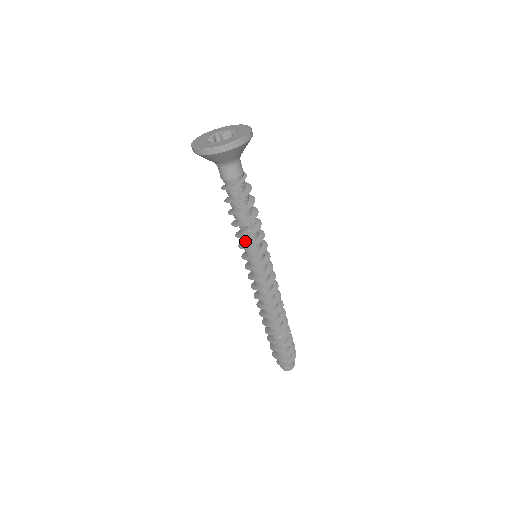
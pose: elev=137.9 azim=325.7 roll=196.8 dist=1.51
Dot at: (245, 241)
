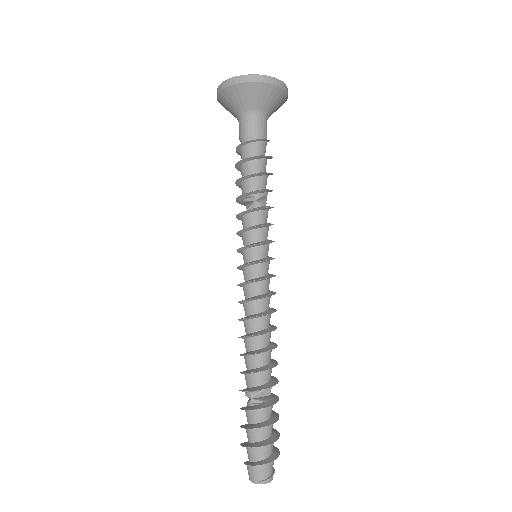
Dot at: (245, 223)
